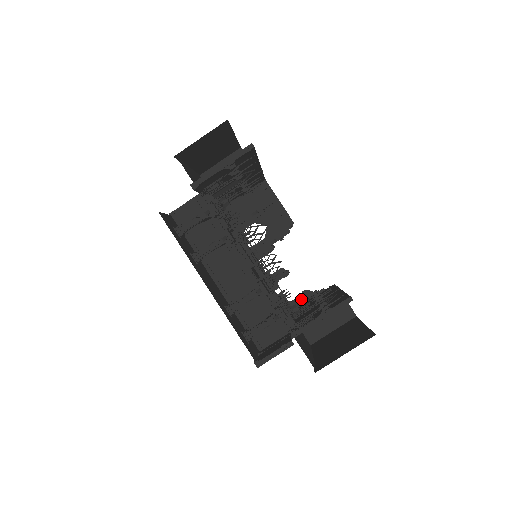
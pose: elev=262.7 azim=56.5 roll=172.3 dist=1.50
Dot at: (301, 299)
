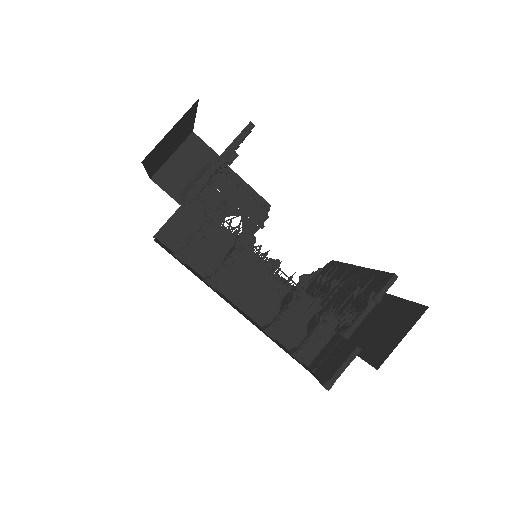
Dot at: (300, 286)
